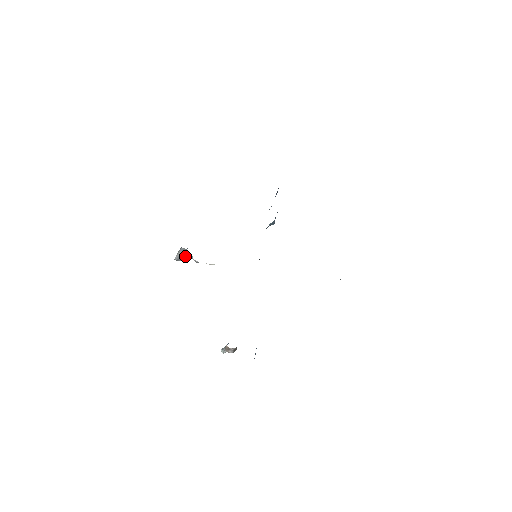
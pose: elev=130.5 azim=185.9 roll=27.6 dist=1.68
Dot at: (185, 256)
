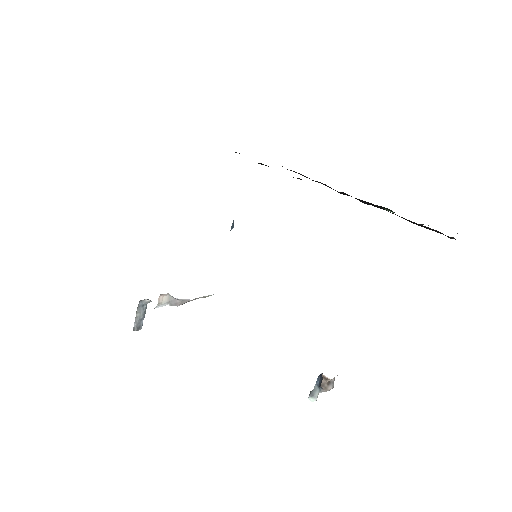
Dot at: (159, 303)
